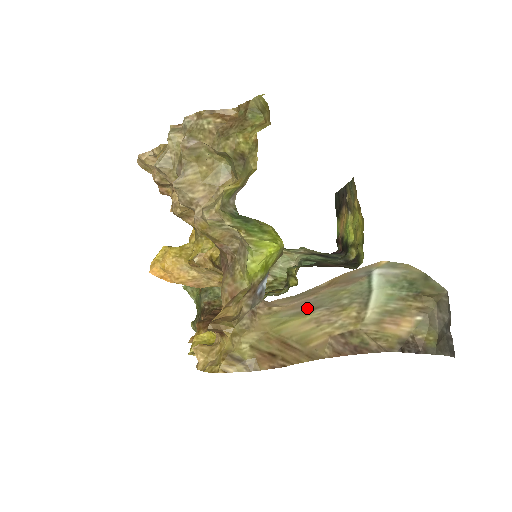
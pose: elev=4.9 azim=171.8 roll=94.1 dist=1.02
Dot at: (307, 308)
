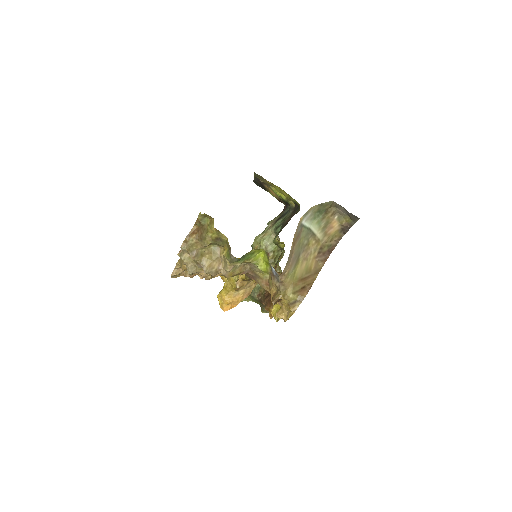
Dot at: (296, 260)
